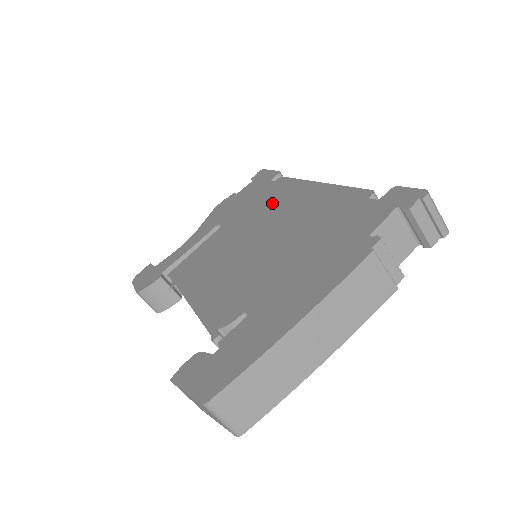
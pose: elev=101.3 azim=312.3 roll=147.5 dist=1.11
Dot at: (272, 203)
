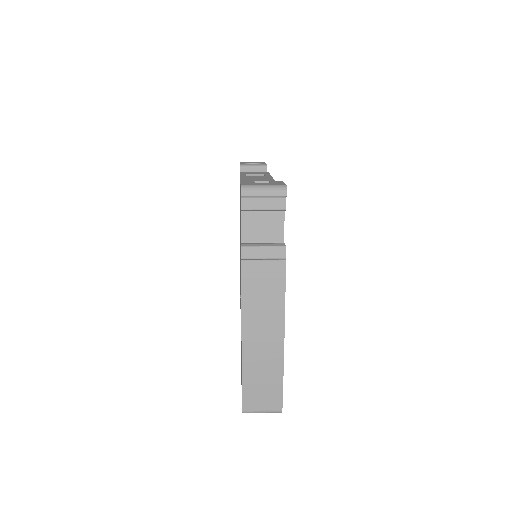
Dot at: occluded
